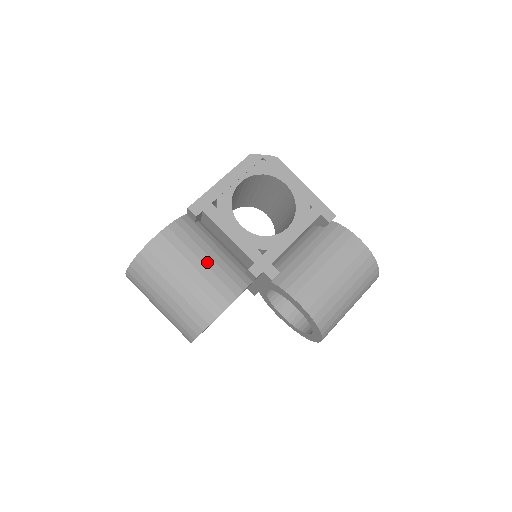
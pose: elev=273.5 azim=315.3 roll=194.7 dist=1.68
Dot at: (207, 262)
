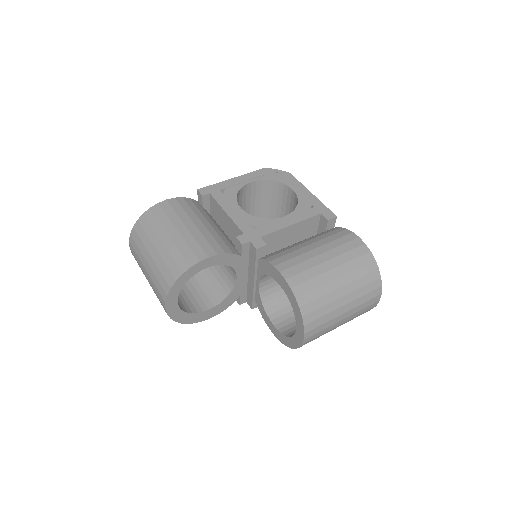
Dot at: (199, 226)
